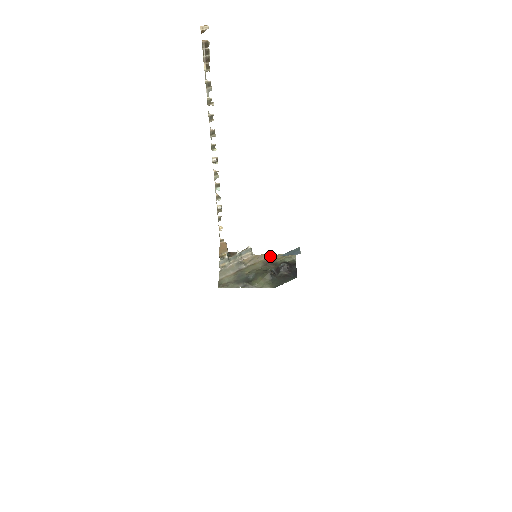
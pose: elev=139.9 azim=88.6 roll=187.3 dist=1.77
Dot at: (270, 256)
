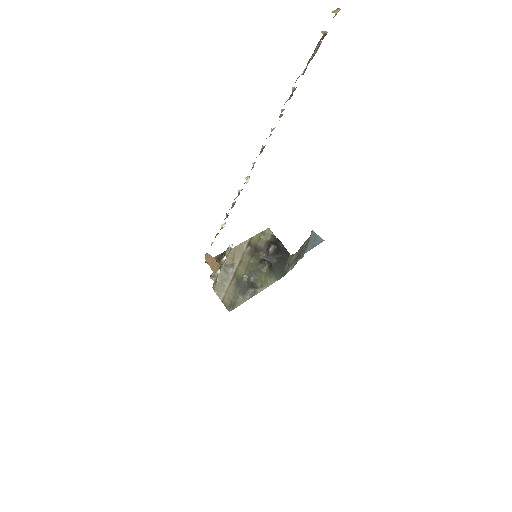
Dot at: (250, 243)
